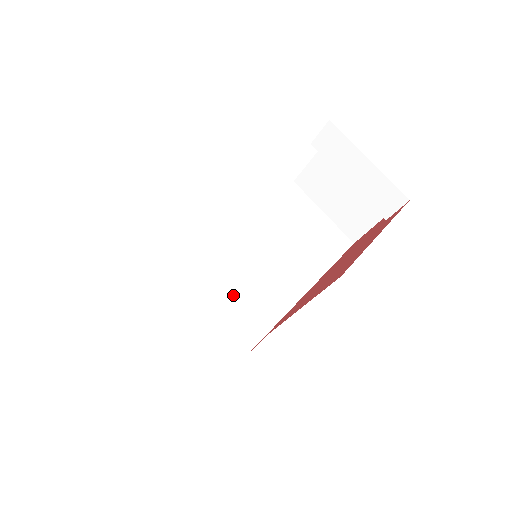
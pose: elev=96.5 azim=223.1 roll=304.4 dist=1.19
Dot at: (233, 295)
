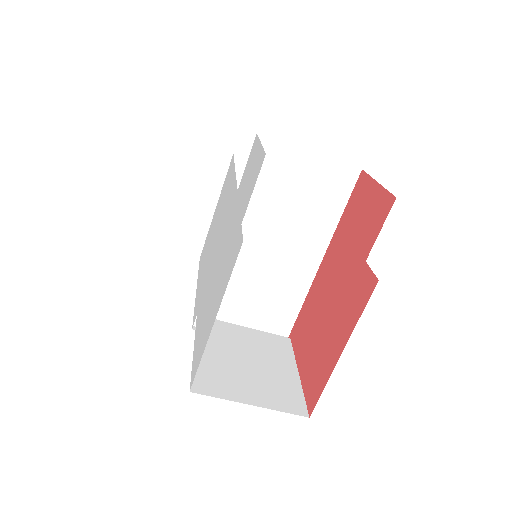
Dot at: (251, 317)
